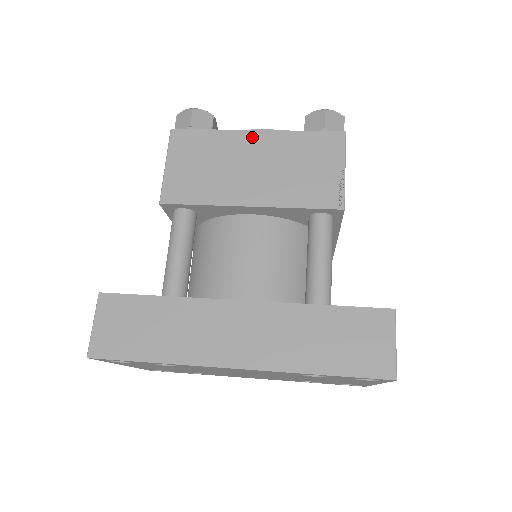
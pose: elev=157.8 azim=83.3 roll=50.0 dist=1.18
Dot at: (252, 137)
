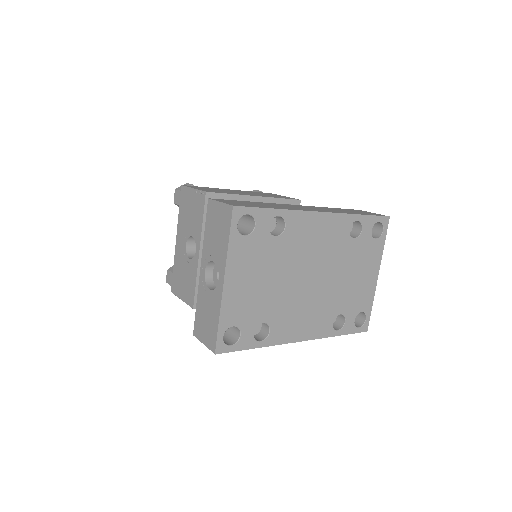
Dot at: occluded
